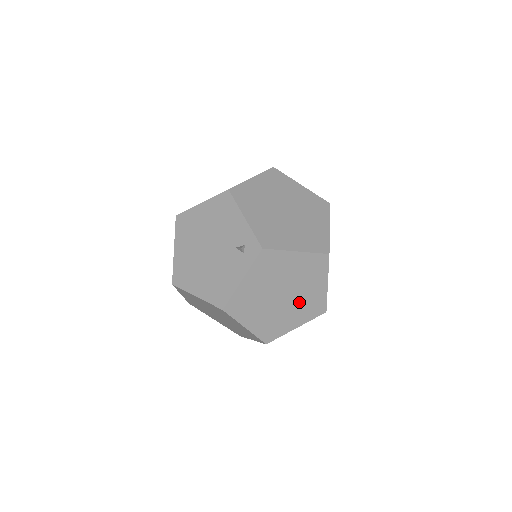
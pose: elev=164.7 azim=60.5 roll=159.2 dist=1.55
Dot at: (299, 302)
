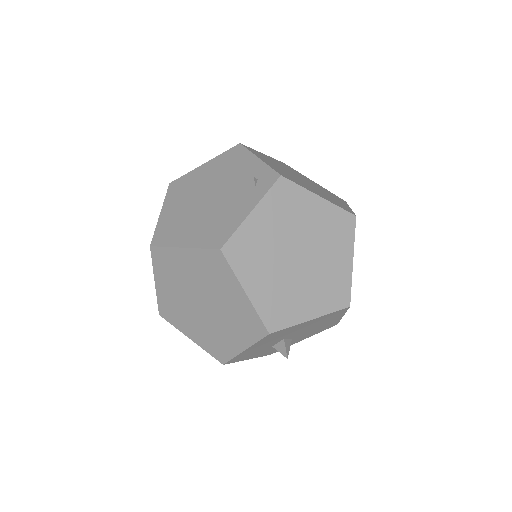
Dot at: (317, 276)
